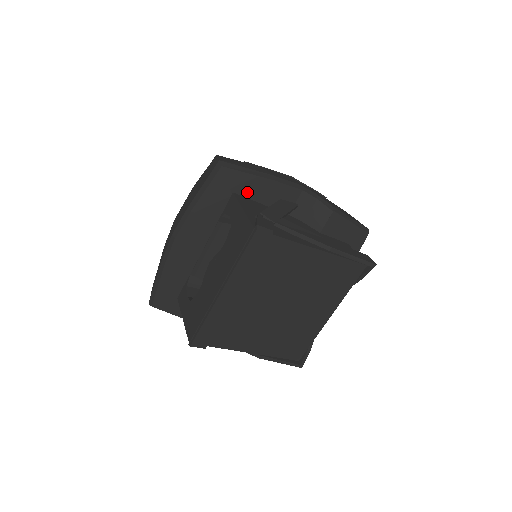
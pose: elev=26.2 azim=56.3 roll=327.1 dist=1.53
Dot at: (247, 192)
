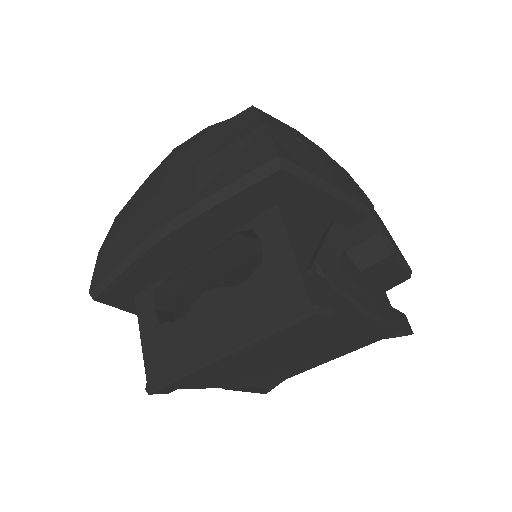
Dot at: (296, 206)
